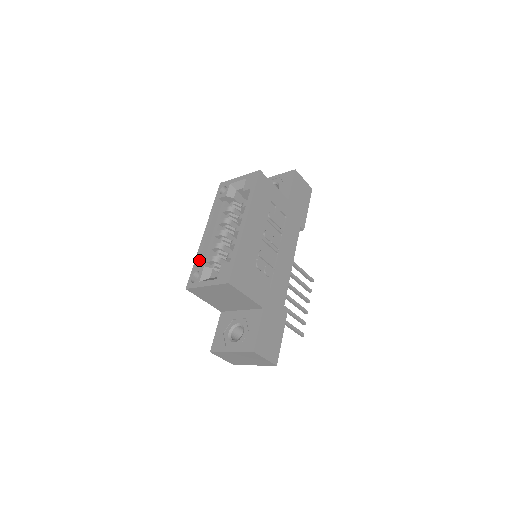
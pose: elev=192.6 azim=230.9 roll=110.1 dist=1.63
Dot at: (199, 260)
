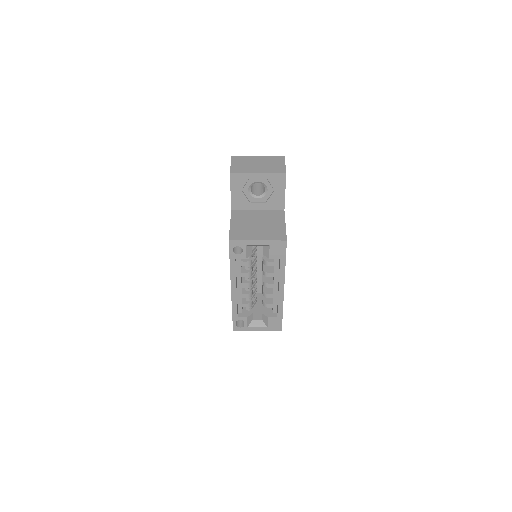
Dot at: (237, 311)
